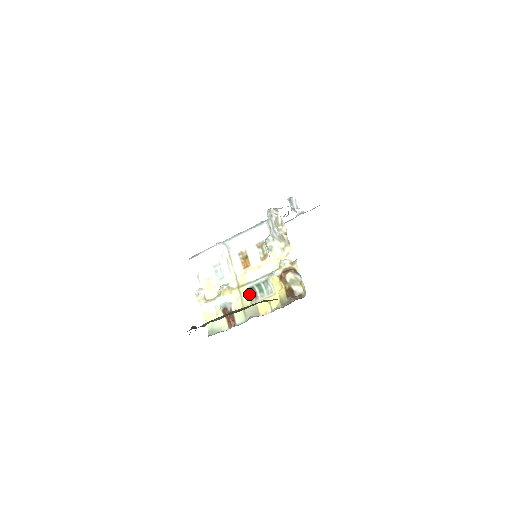
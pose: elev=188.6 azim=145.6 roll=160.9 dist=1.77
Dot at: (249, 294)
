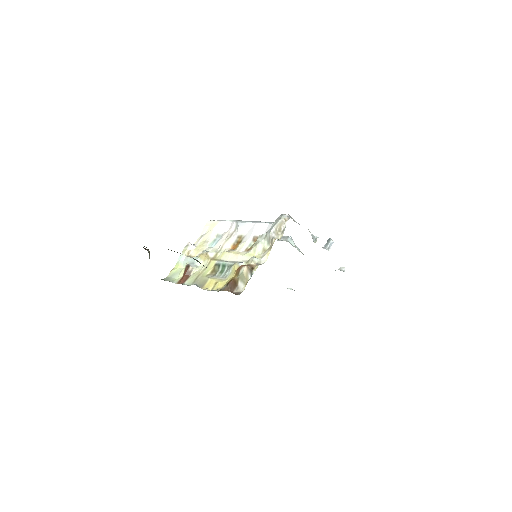
Dot at: (213, 269)
